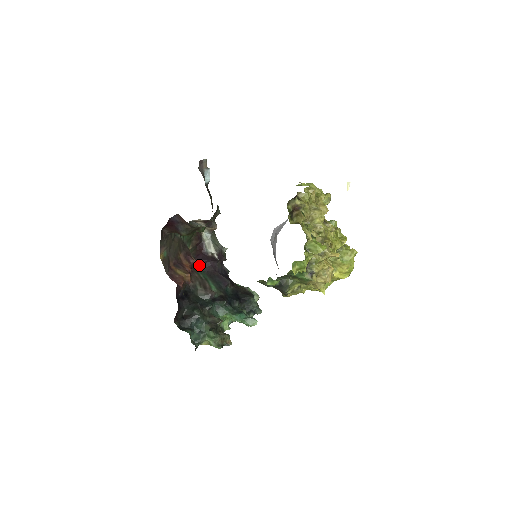
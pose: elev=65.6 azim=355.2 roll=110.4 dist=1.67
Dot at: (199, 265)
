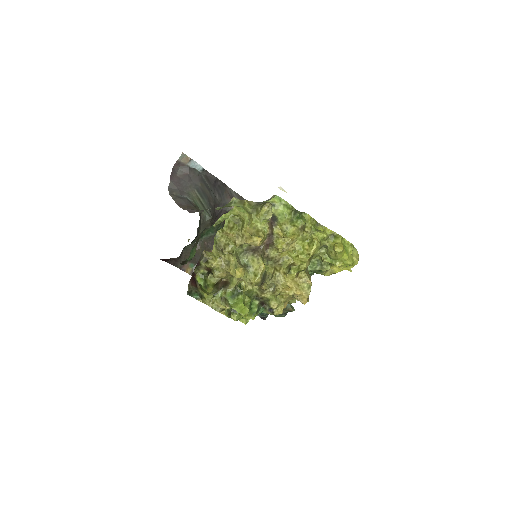
Dot at: occluded
